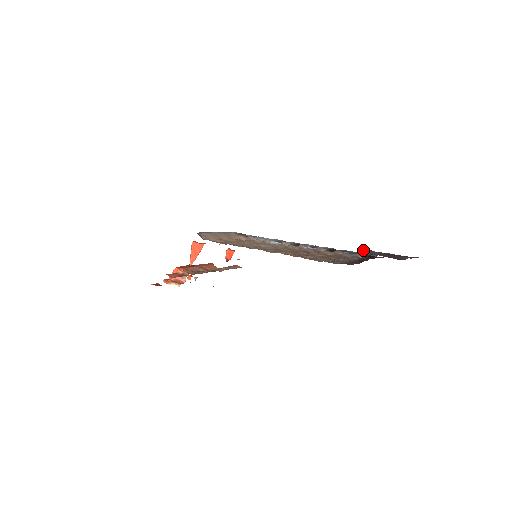
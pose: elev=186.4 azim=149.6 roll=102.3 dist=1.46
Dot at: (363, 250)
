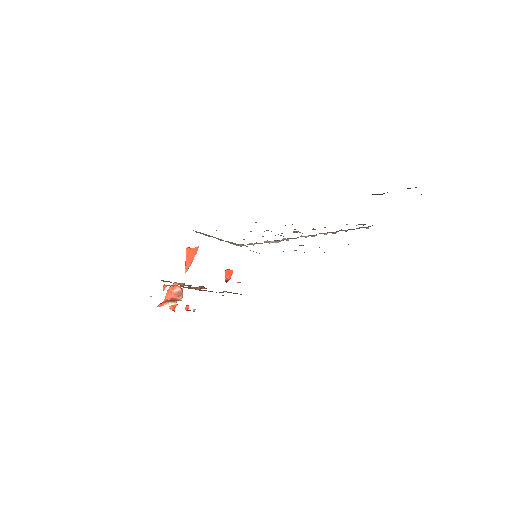
Dot at: occluded
